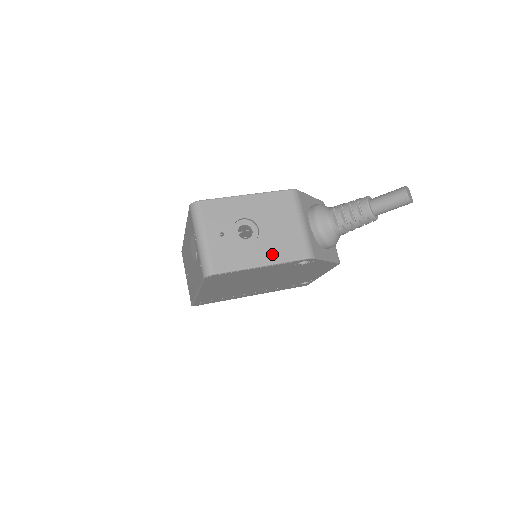
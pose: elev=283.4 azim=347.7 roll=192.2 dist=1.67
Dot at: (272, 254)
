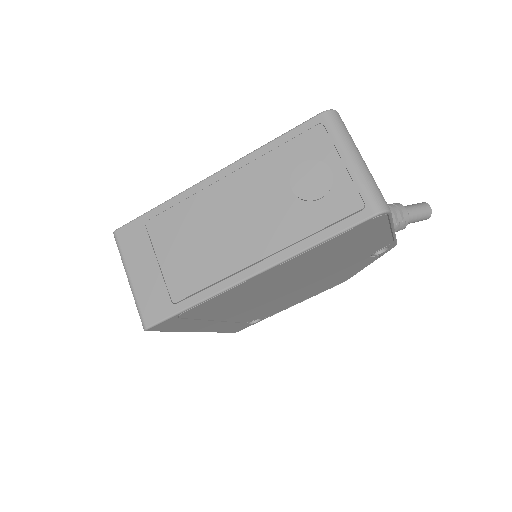
Dot at: occluded
